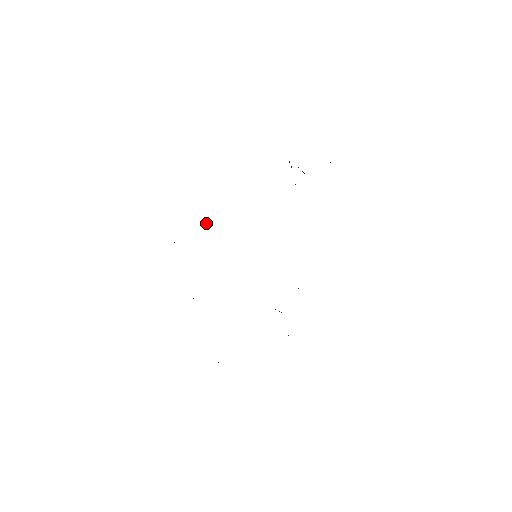
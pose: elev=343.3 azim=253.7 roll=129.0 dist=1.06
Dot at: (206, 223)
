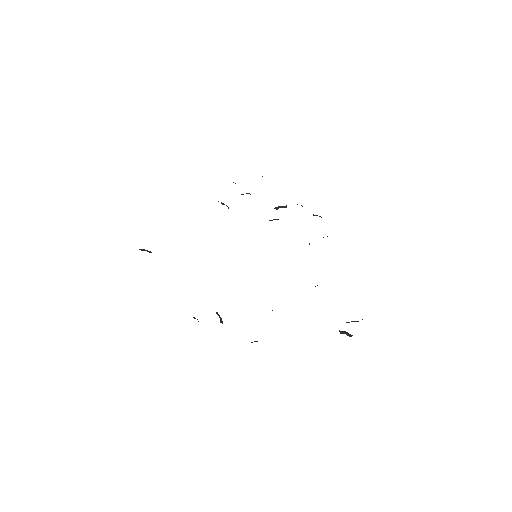
Dot at: occluded
